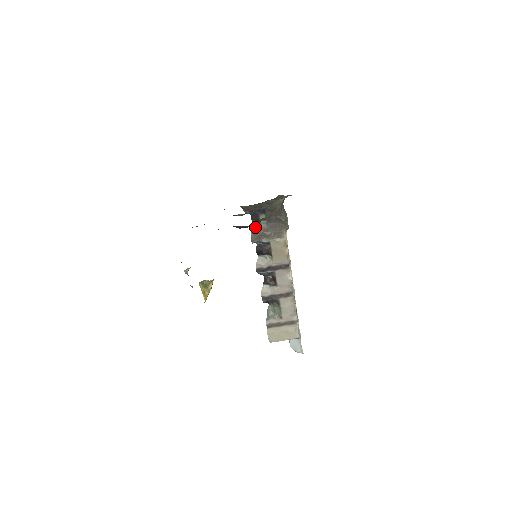
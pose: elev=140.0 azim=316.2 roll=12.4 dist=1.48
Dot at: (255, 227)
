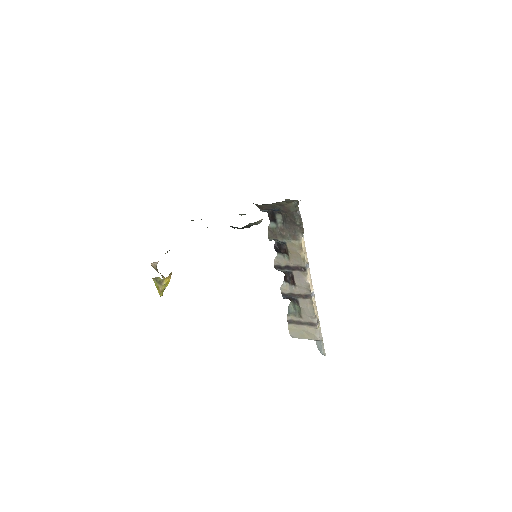
Dot at: (272, 225)
